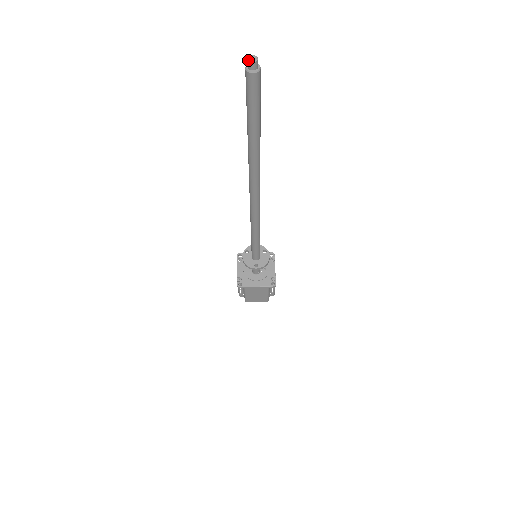
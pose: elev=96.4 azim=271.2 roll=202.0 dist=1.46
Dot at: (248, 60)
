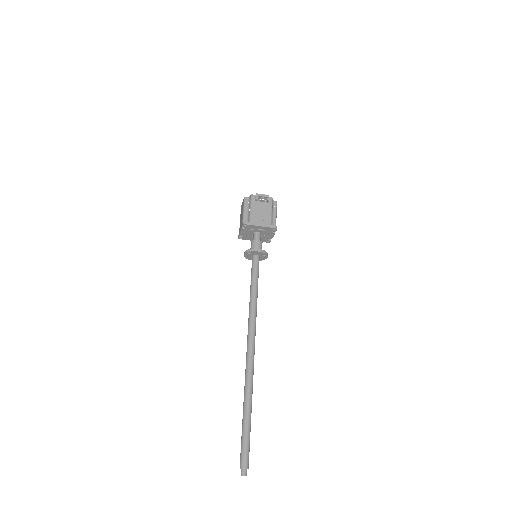
Dot at: (241, 475)
